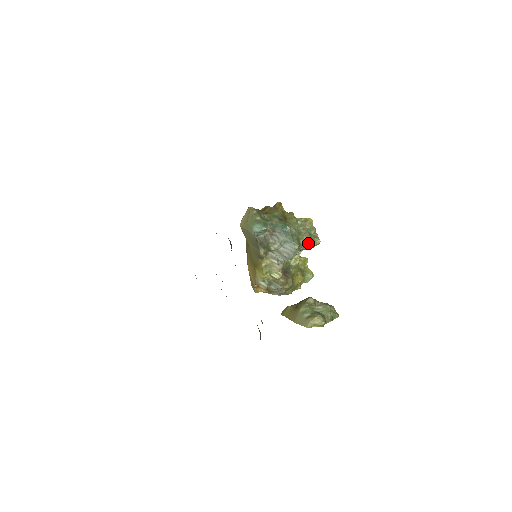
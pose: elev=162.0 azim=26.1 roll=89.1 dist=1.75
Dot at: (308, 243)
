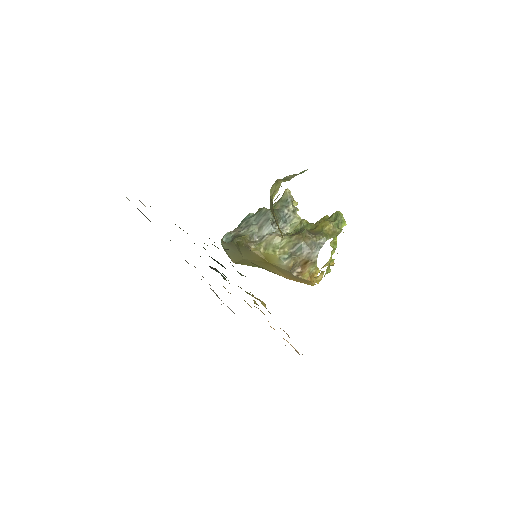
Dot at: (284, 202)
